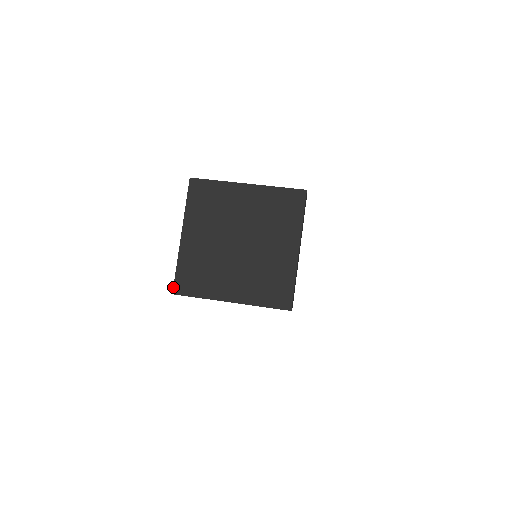
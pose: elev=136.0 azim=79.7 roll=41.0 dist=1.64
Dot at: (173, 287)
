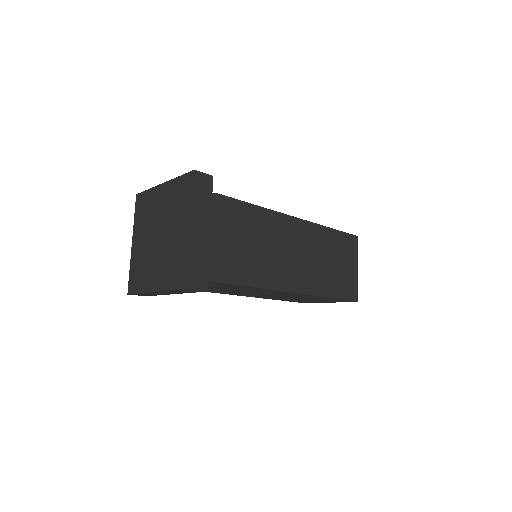
Dot at: (128, 288)
